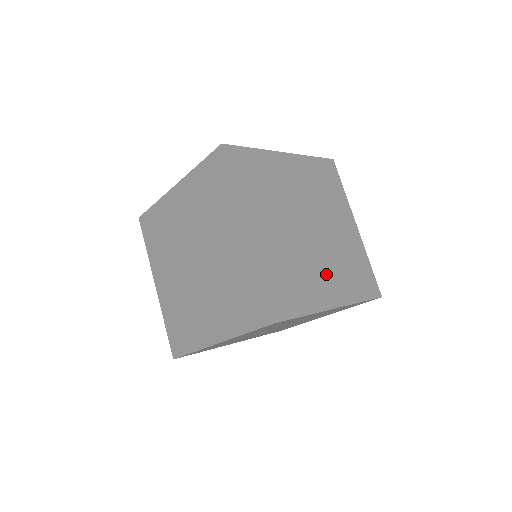
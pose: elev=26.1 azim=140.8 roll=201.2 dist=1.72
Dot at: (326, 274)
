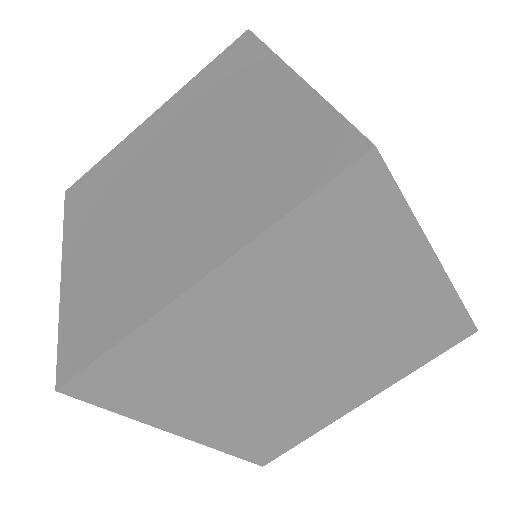
Dot at: occluded
